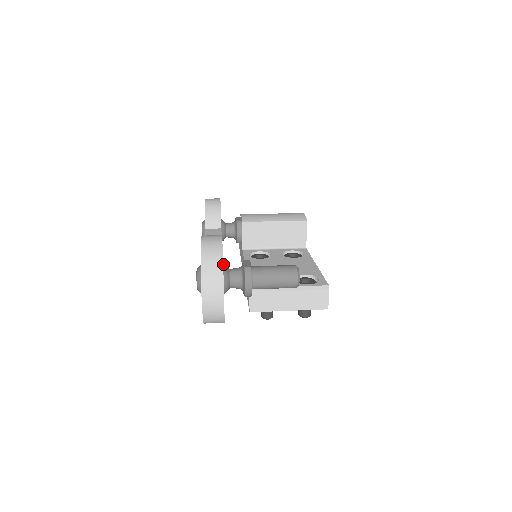
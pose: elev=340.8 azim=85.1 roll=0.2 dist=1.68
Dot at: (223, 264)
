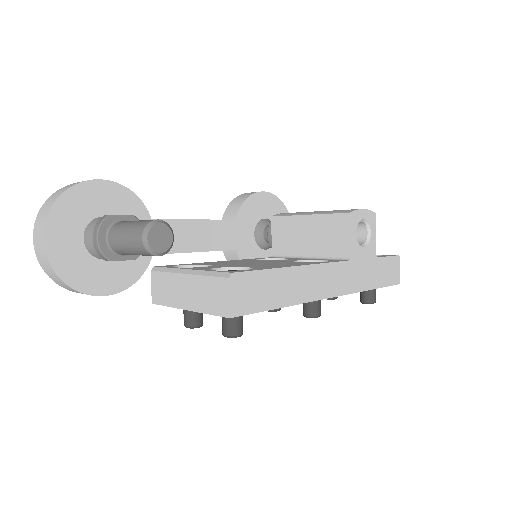
Dot at: occluded
